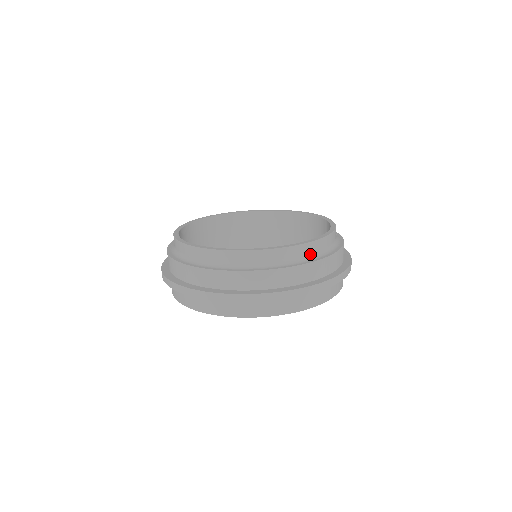
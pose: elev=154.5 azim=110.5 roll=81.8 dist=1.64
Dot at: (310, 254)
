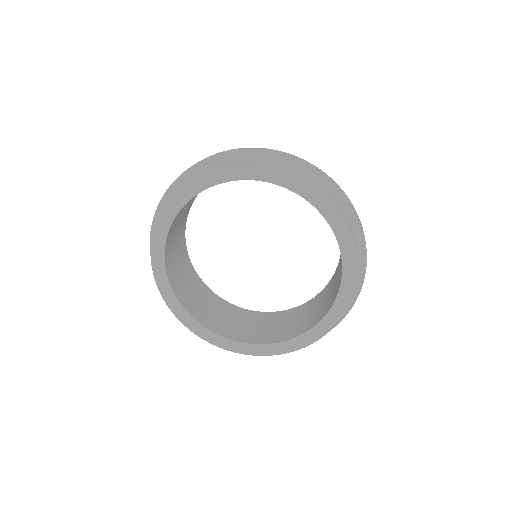
Dot at: occluded
